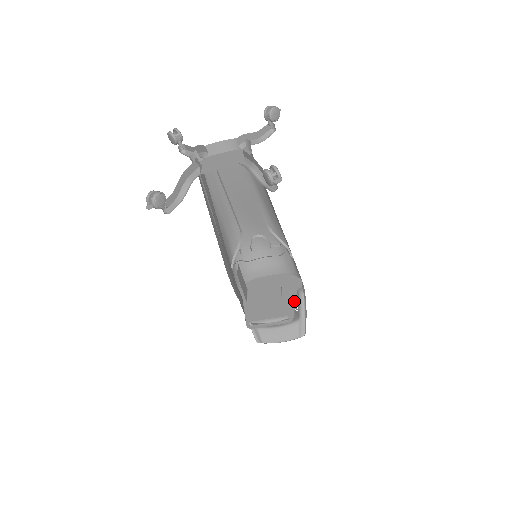
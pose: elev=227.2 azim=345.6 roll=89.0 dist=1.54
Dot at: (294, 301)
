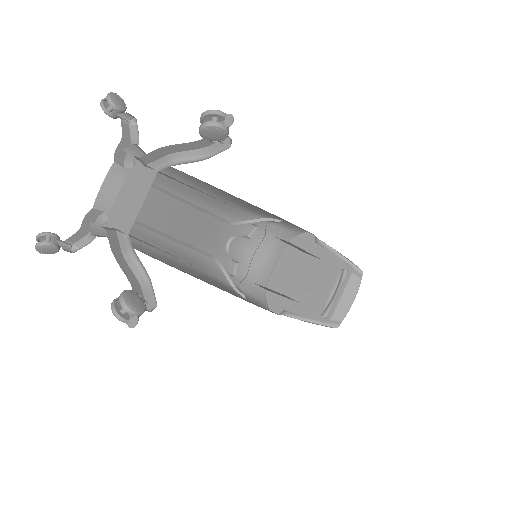
Dot at: (327, 253)
